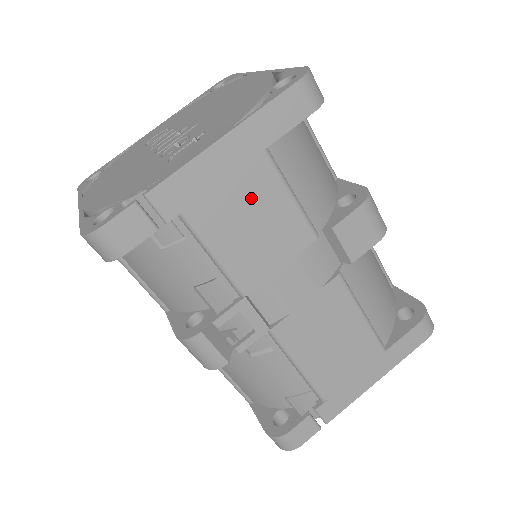
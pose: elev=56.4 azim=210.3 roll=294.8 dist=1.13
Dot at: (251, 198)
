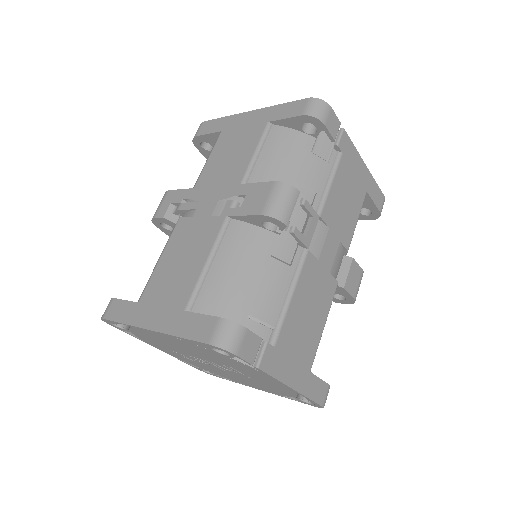
Dot at: (353, 194)
